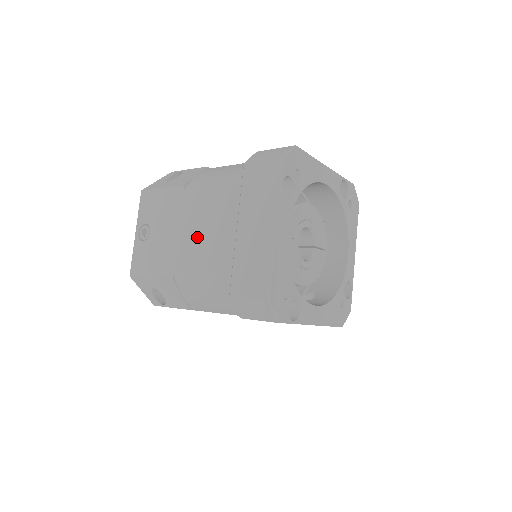
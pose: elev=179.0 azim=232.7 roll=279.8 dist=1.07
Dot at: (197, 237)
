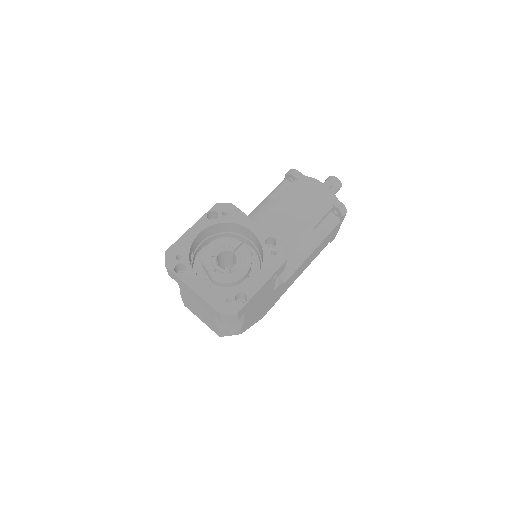
Dot at: (200, 309)
